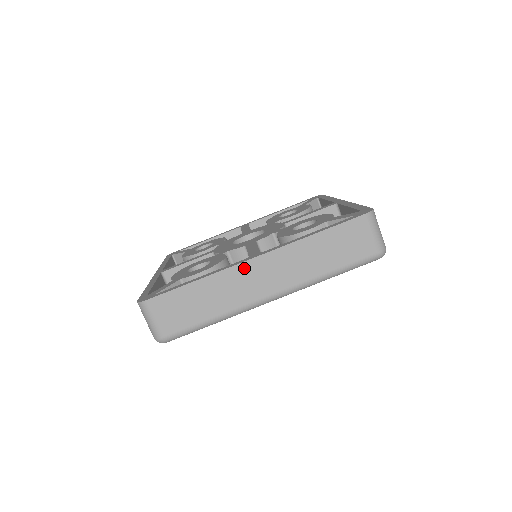
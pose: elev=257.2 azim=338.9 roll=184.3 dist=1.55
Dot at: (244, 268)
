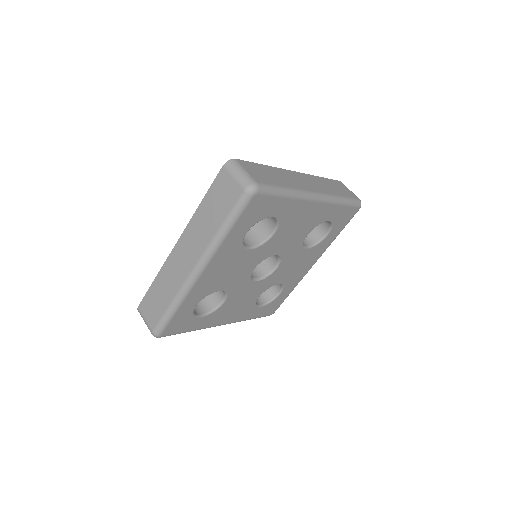
Dot at: (173, 255)
